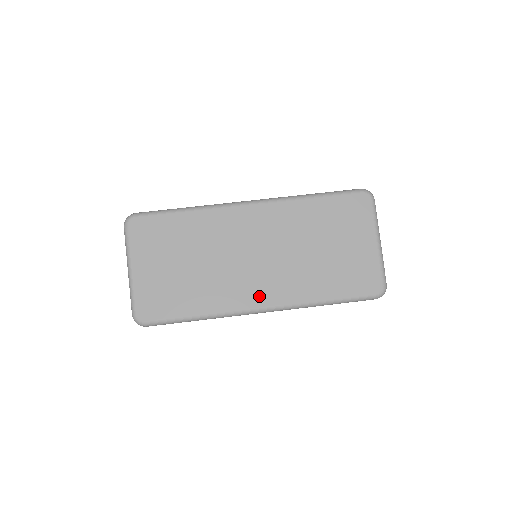
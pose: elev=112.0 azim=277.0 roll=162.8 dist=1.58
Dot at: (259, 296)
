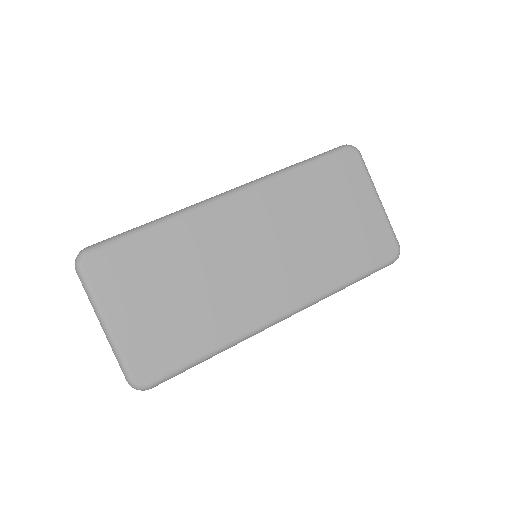
Dot at: (275, 302)
